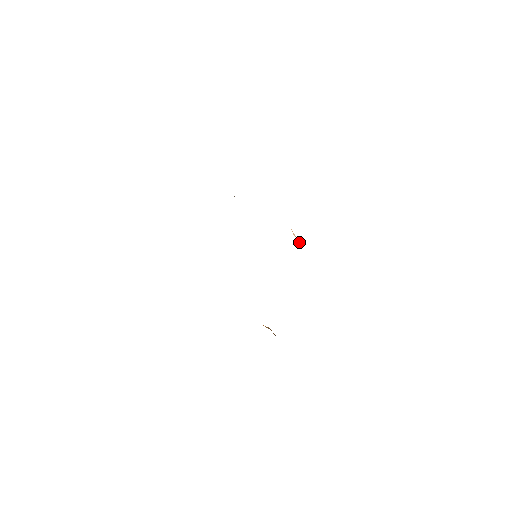
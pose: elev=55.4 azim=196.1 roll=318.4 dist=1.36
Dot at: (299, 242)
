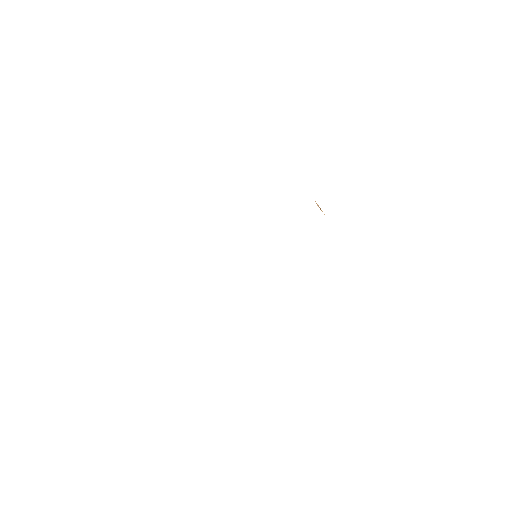
Dot at: occluded
